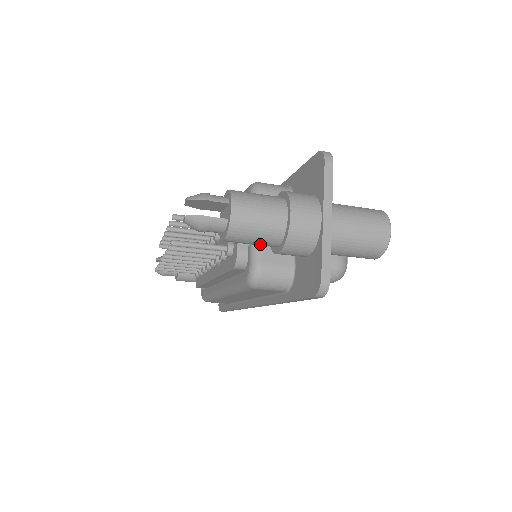
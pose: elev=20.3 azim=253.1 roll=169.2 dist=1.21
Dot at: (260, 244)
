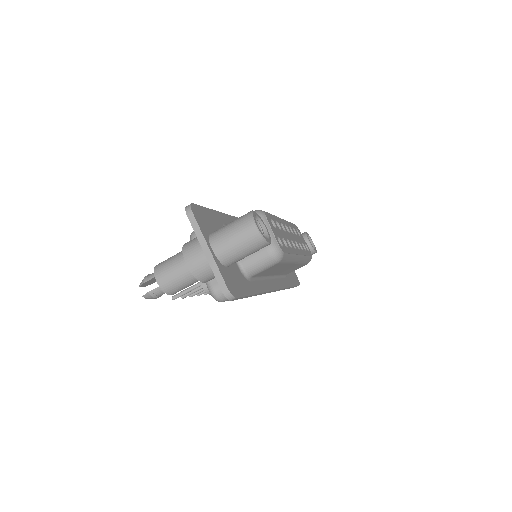
Dot at: (191, 284)
